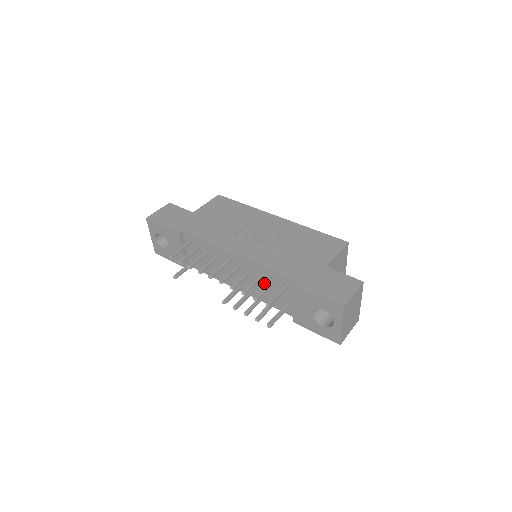
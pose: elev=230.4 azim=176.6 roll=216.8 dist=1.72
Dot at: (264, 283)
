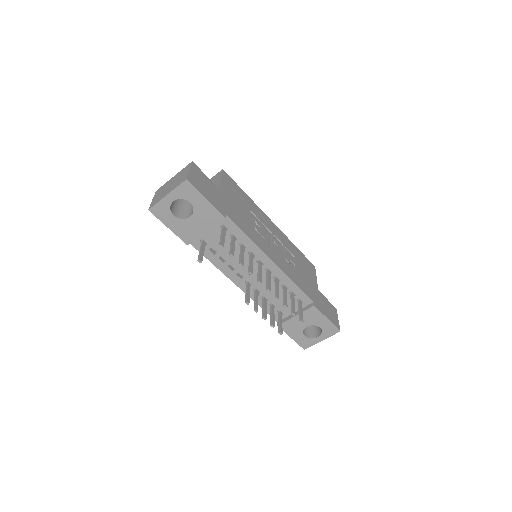
Dot at: occluded
